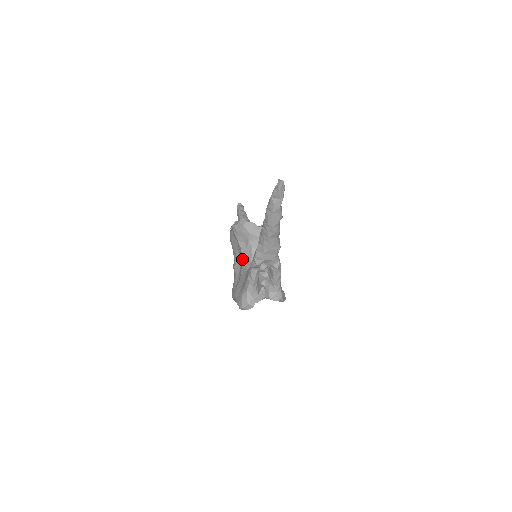
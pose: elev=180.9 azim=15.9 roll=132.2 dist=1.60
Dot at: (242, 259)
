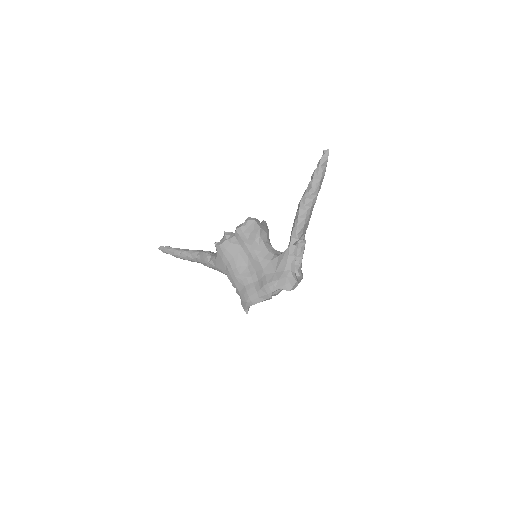
Dot at: (257, 256)
